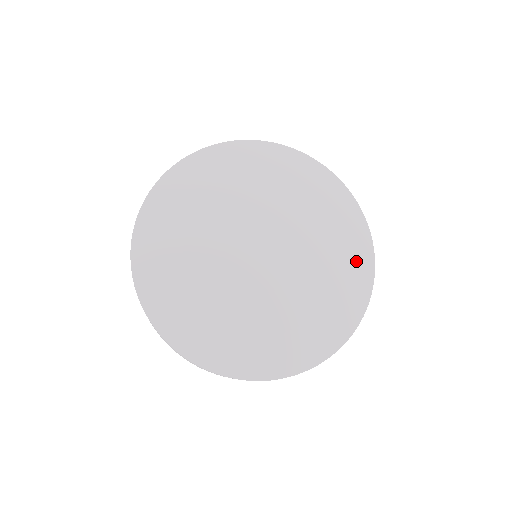
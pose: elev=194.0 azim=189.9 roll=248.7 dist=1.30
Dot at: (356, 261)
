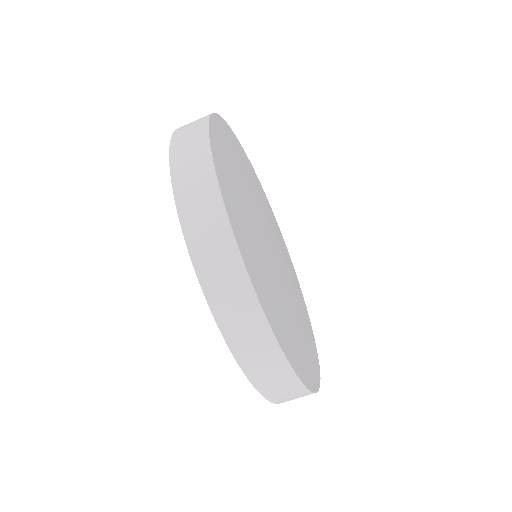
Dot at: (300, 293)
